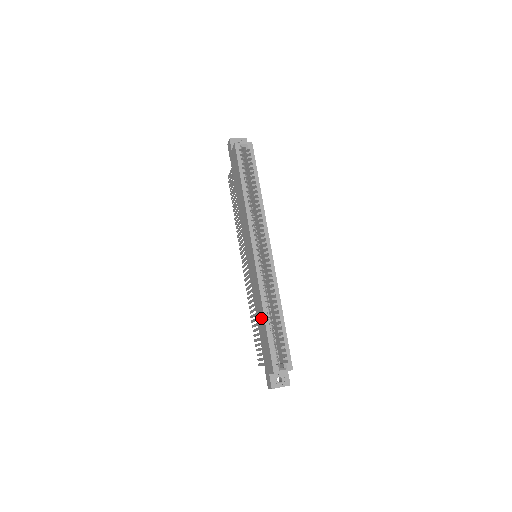
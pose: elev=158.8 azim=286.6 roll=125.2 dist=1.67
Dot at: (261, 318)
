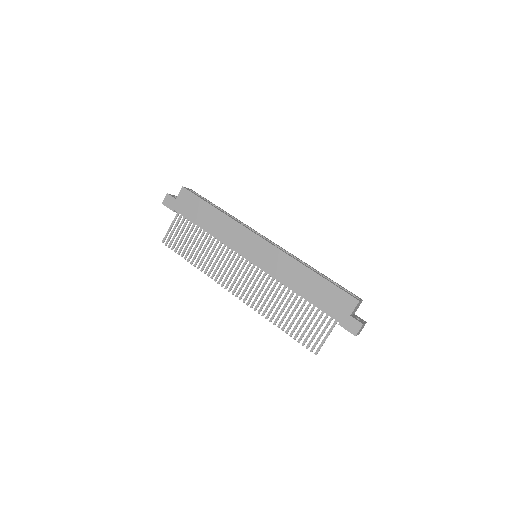
Dot at: (308, 280)
